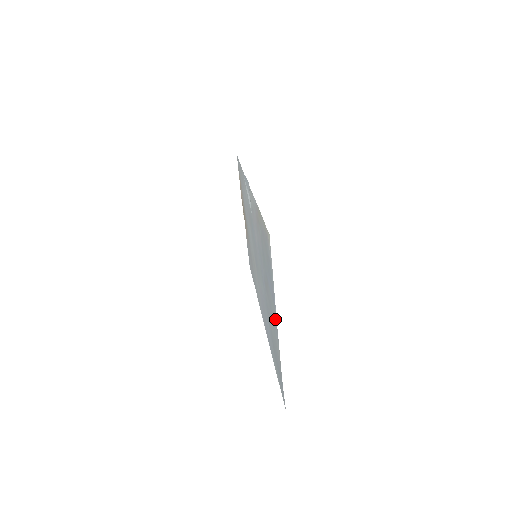
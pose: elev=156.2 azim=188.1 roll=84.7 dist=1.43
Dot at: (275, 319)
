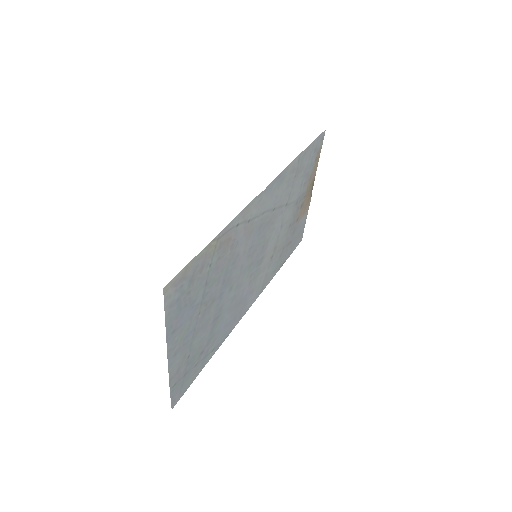
Dot at: (174, 346)
